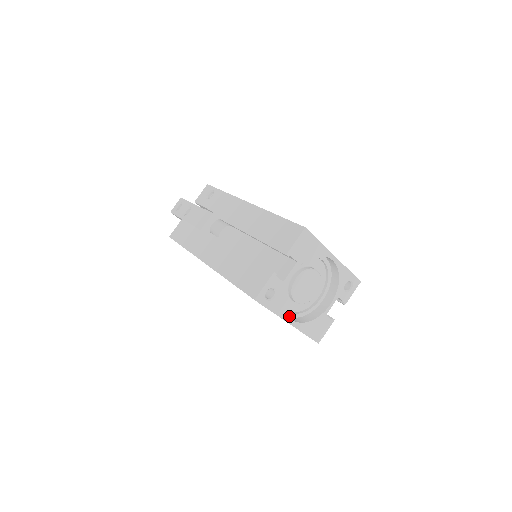
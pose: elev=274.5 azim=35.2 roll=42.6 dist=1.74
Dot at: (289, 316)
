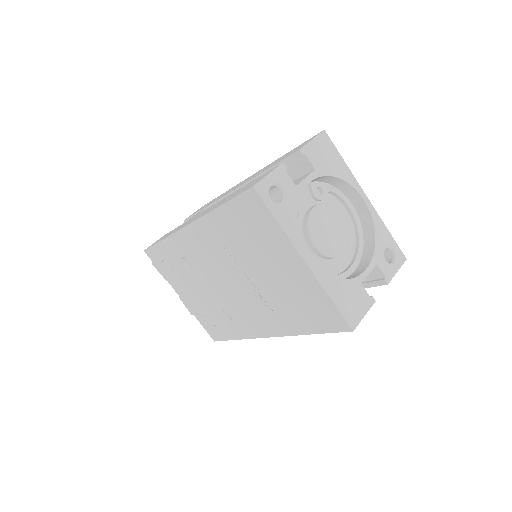
Dot at: occluded
